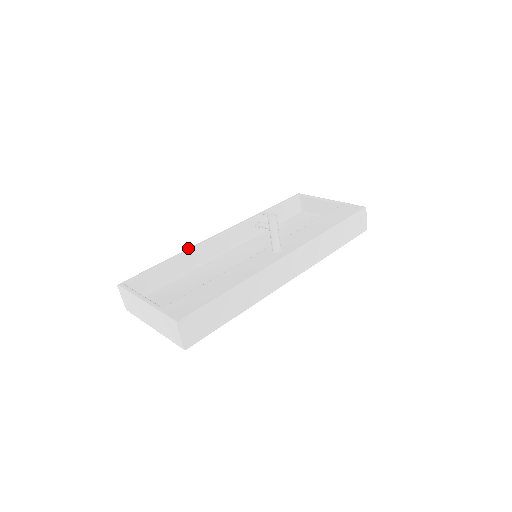
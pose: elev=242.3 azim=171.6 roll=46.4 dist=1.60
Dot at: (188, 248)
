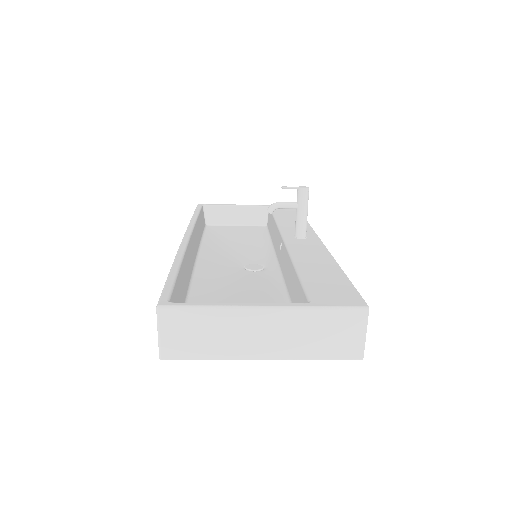
Dot at: (177, 253)
